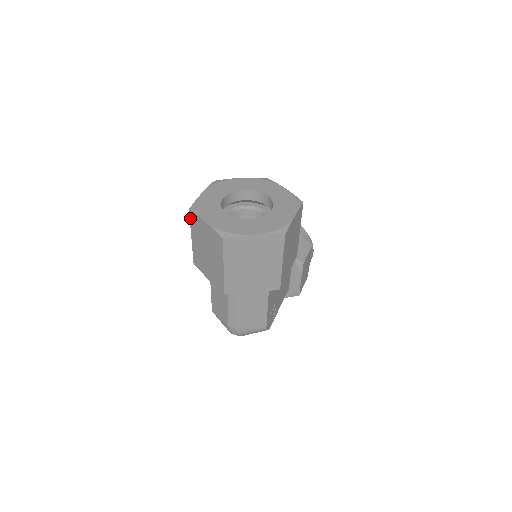
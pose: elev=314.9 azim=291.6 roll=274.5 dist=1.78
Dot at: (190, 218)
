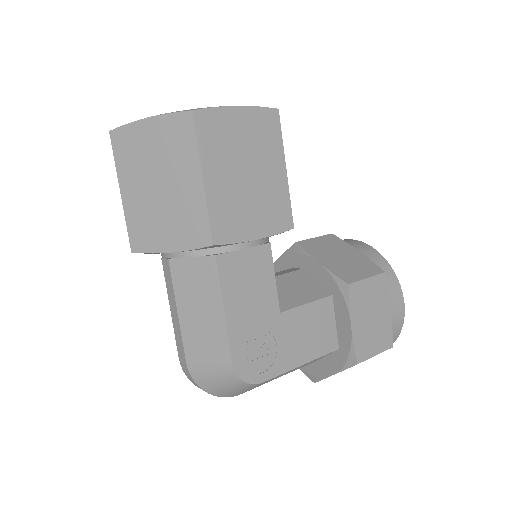
Dot at: occluded
